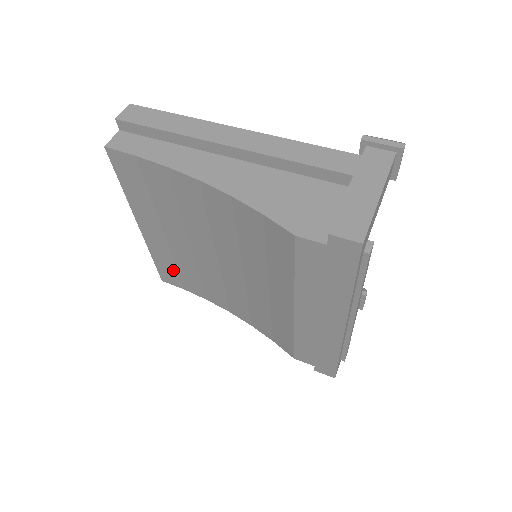
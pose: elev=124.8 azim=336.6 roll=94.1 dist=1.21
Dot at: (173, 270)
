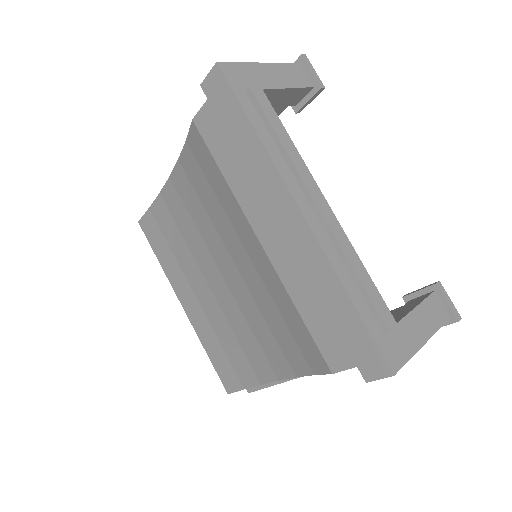
Dot at: (223, 357)
